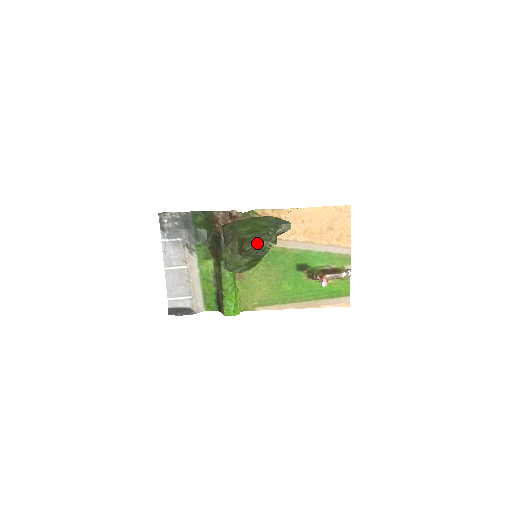
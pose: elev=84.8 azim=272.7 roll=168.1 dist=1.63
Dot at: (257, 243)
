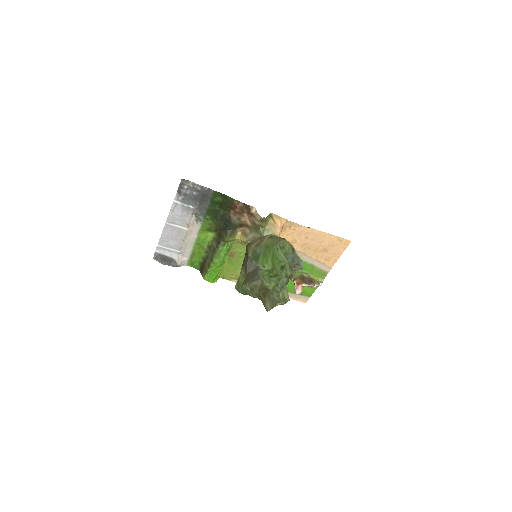
Dot at: (278, 304)
